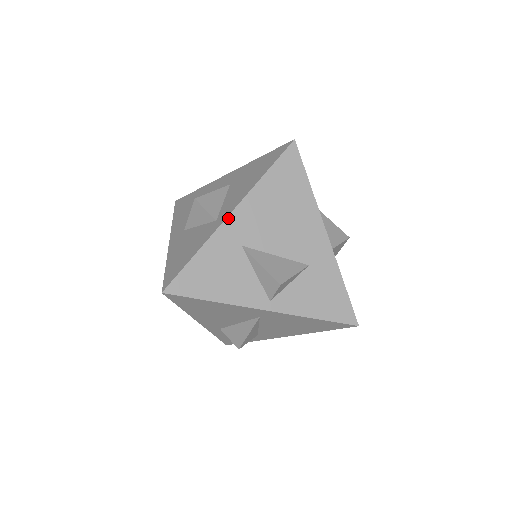
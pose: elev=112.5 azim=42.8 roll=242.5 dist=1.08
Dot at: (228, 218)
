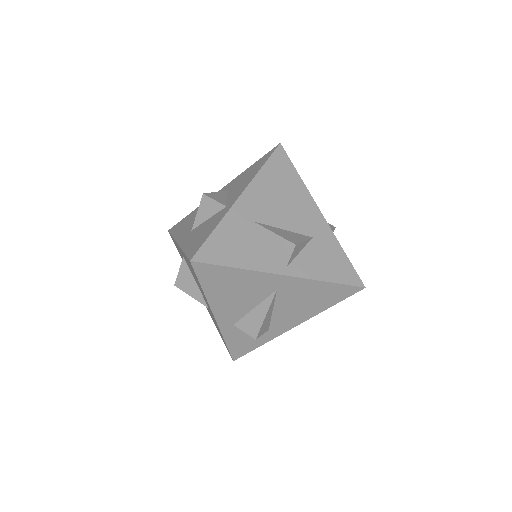
Dot at: (238, 200)
